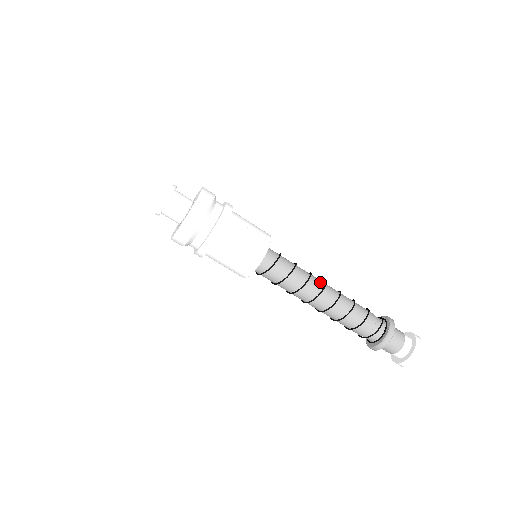
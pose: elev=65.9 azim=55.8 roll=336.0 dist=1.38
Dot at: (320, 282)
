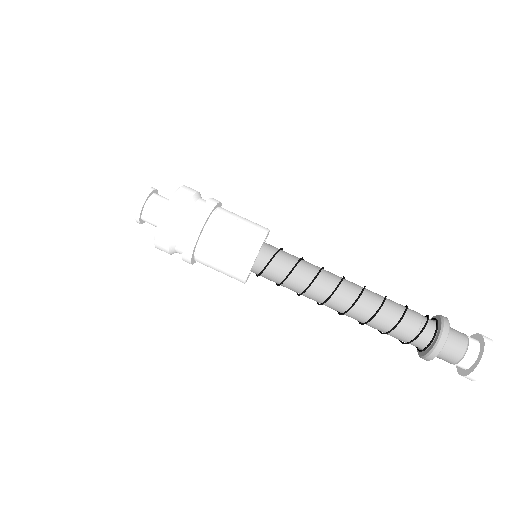
Dot at: occluded
